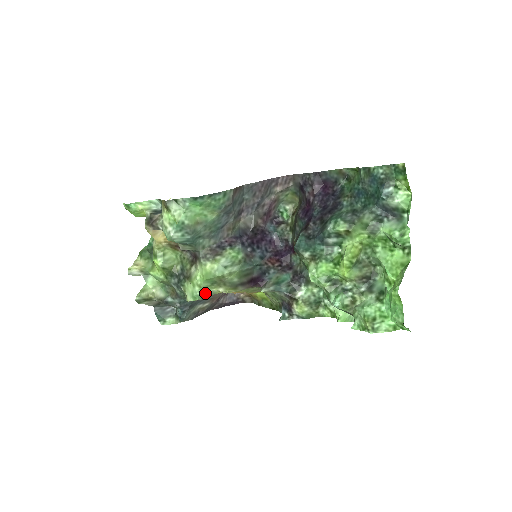
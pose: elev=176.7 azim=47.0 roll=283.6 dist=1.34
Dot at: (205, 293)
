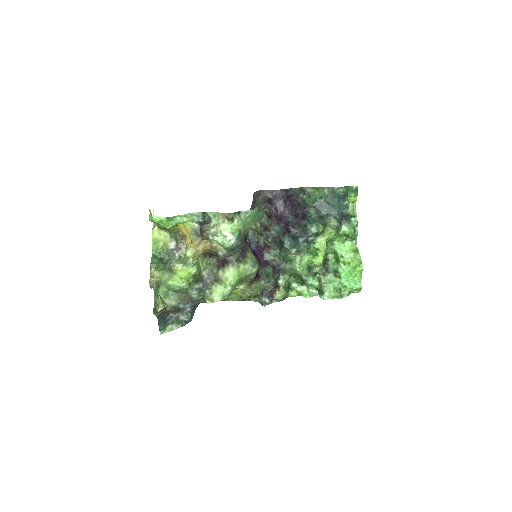
Dot at: (231, 292)
